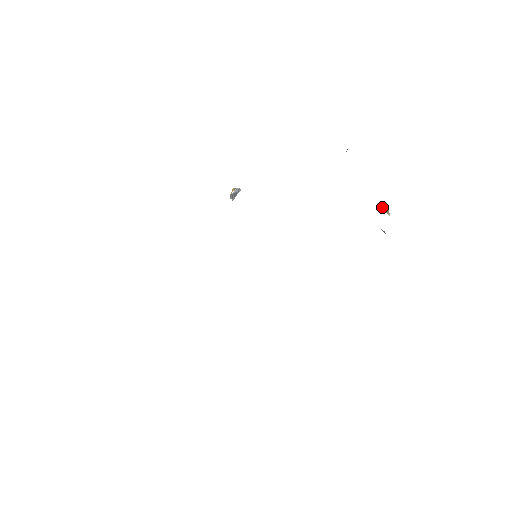
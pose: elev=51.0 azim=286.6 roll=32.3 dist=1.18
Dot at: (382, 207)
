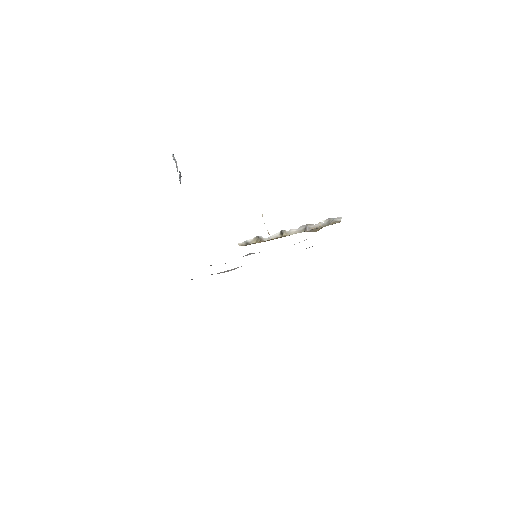
Dot at: occluded
